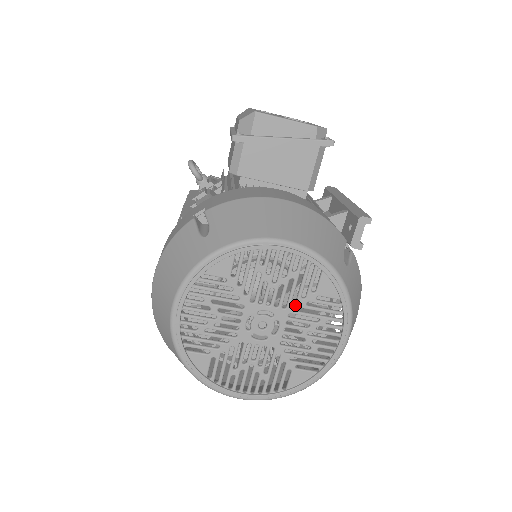
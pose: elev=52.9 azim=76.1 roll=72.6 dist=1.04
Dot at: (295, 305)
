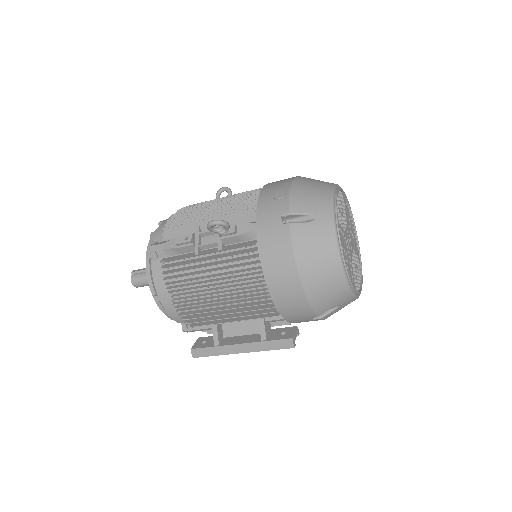
Dot at: (354, 248)
